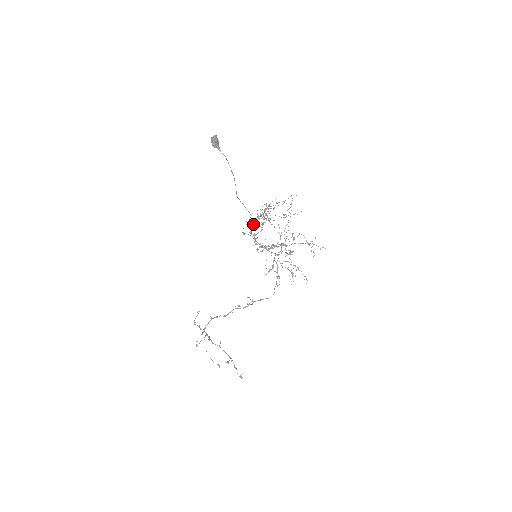
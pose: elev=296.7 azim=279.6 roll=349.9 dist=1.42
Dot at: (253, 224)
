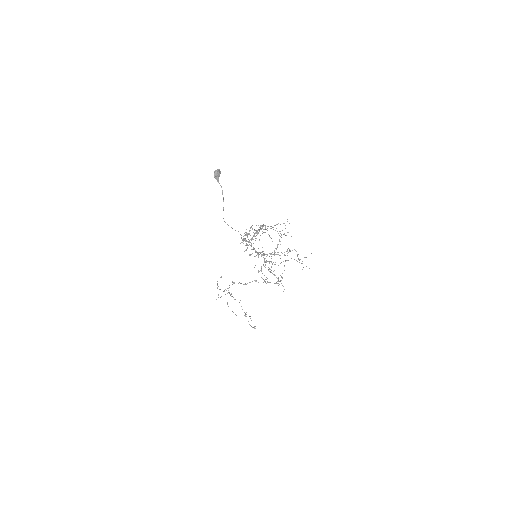
Dot at: occluded
